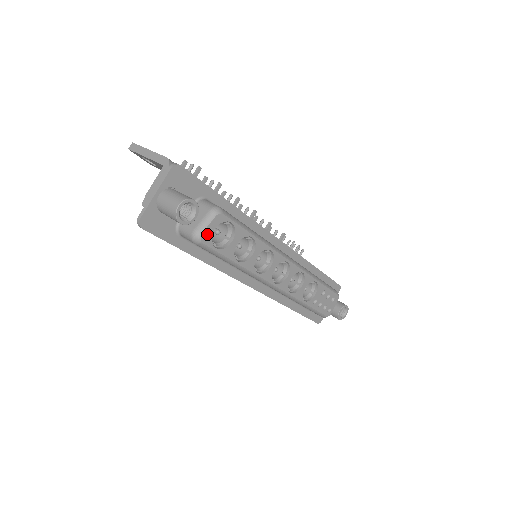
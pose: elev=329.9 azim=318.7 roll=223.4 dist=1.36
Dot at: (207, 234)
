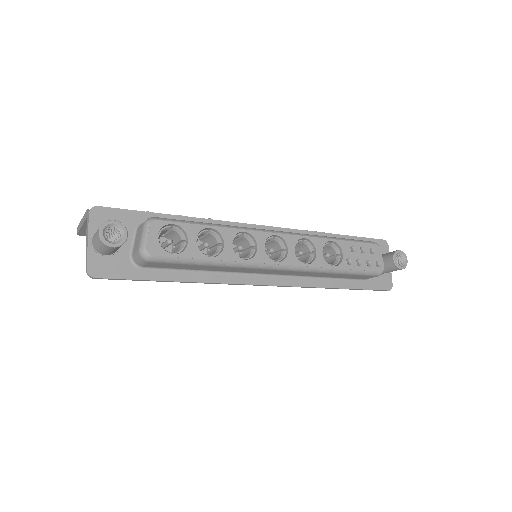
Dot at: (152, 245)
